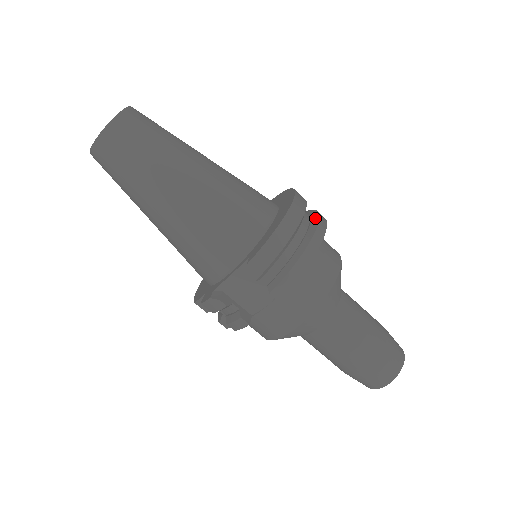
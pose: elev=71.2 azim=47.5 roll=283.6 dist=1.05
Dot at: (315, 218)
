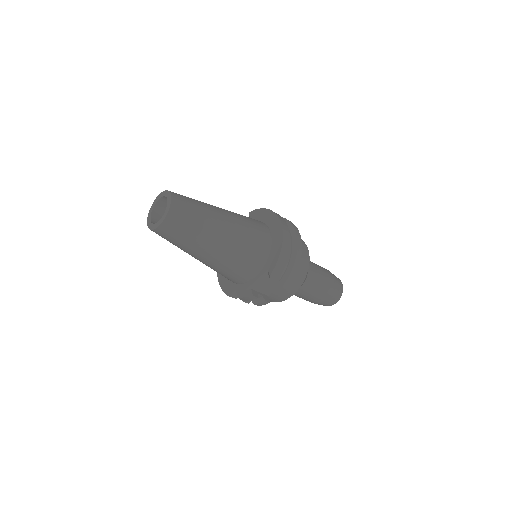
Dot at: (292, 229)
